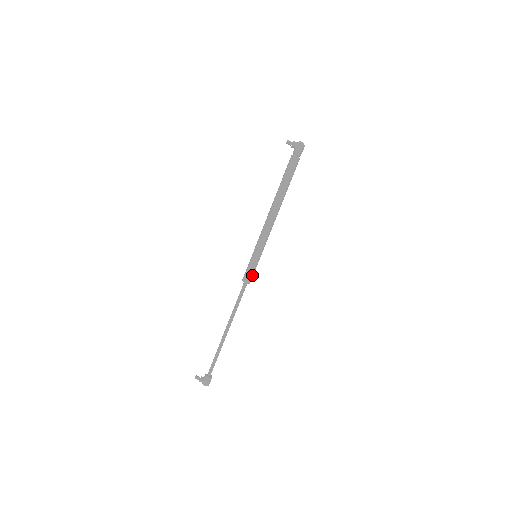
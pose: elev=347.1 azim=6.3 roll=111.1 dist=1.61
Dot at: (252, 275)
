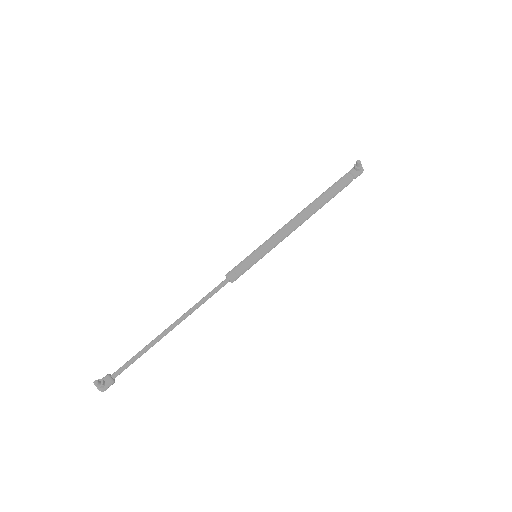
Dot at: (240, 275)
